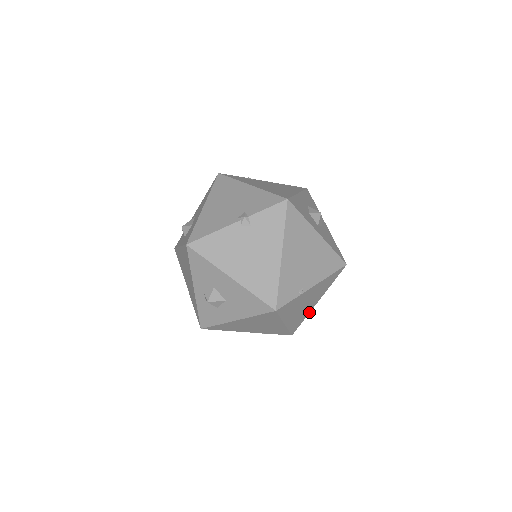
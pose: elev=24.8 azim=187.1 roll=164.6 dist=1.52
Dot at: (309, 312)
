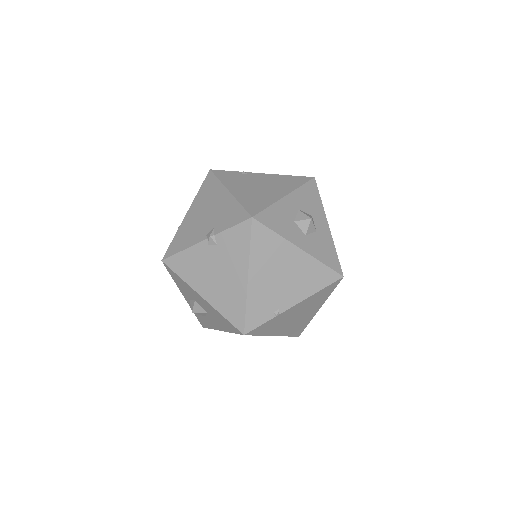
Dot at: (312, 318)
